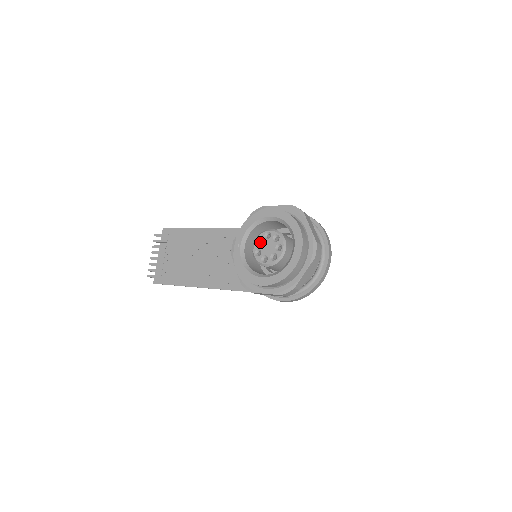
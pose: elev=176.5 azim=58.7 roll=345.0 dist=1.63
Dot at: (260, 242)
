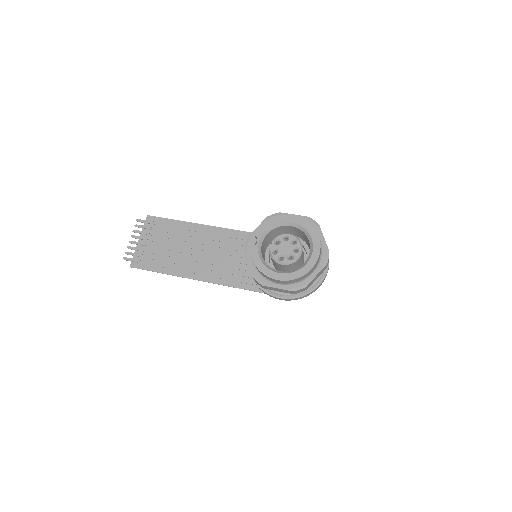
Dot at: (276, 243)
